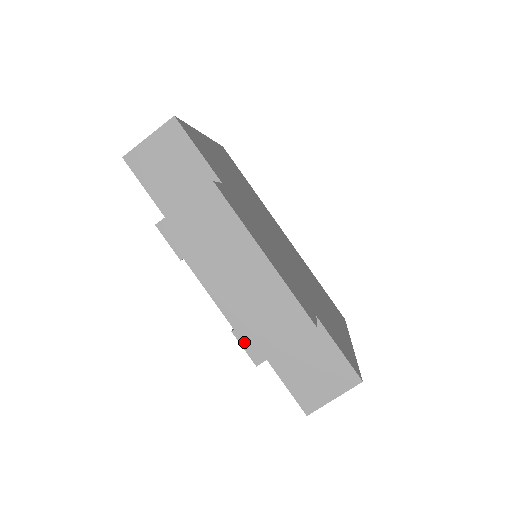
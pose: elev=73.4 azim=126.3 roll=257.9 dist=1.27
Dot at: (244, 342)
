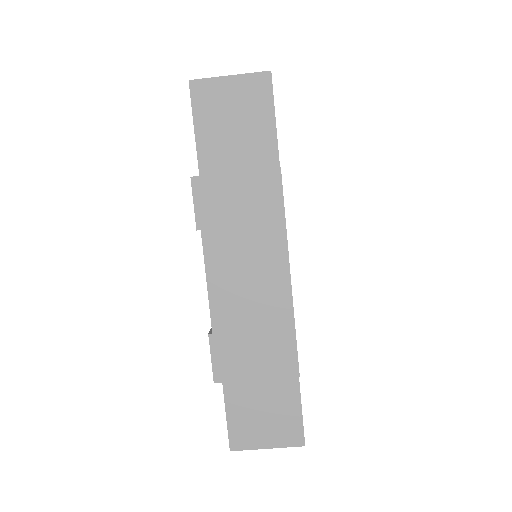
Dot at: (215, 352)
